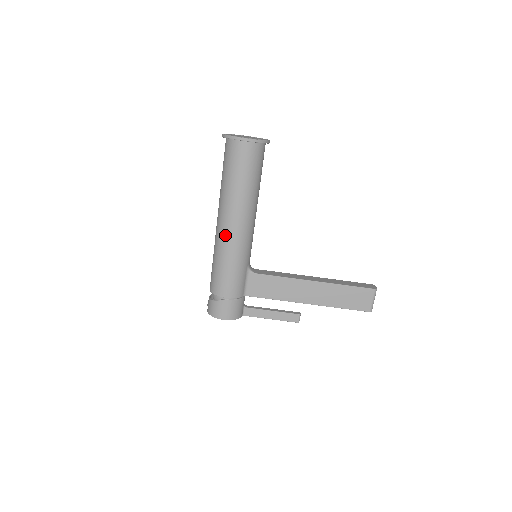
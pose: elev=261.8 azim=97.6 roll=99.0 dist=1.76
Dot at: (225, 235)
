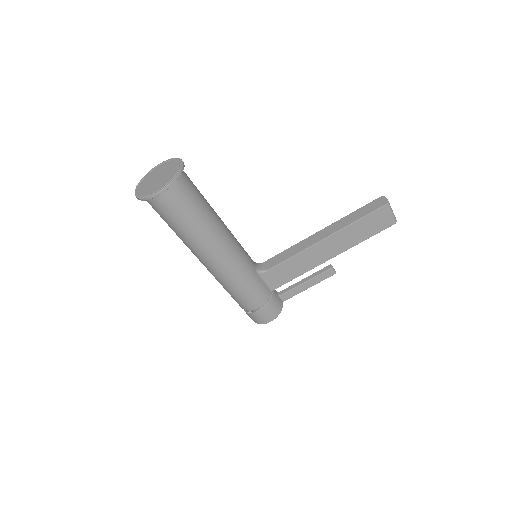
Dot at: (215, 270)
